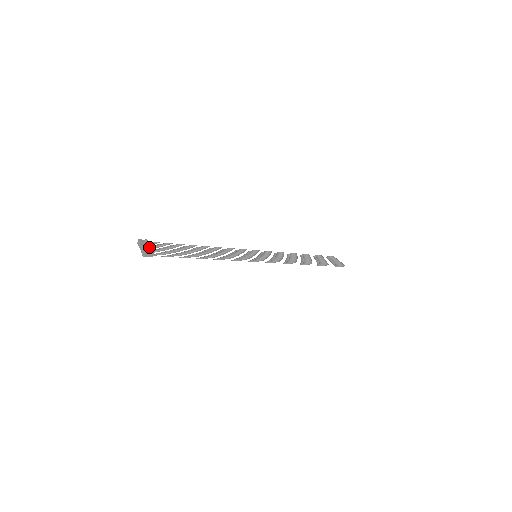
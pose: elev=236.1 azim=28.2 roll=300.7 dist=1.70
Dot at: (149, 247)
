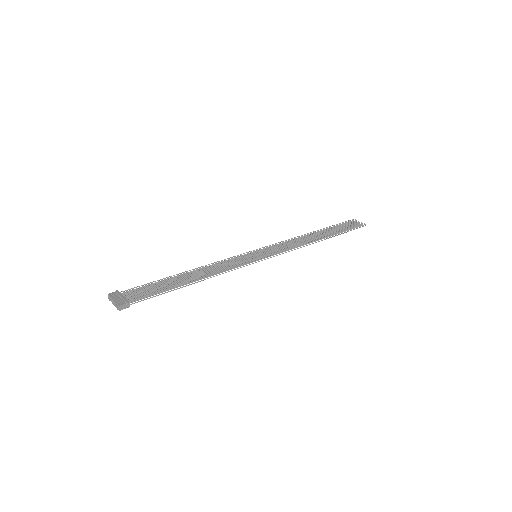
Dot at: (122, 297)
